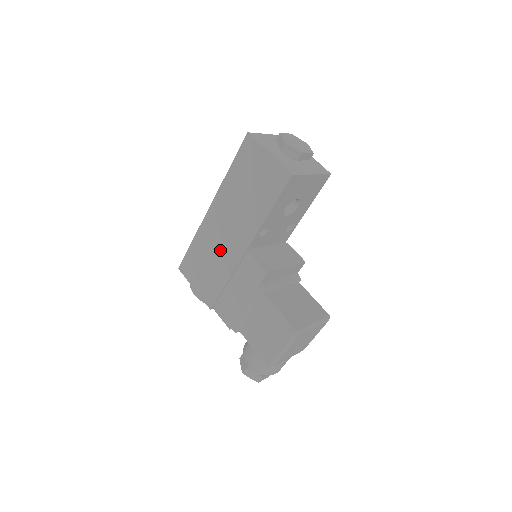
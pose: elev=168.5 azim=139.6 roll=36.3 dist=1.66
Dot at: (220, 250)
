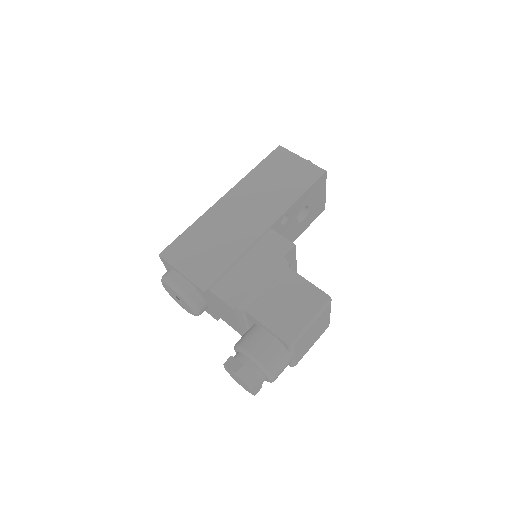
Dot at: (232, 230)
